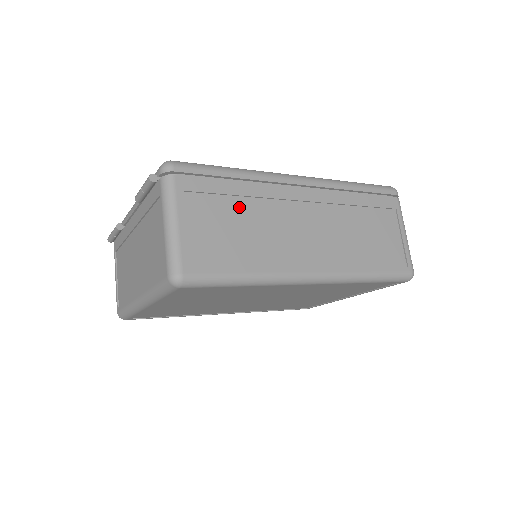
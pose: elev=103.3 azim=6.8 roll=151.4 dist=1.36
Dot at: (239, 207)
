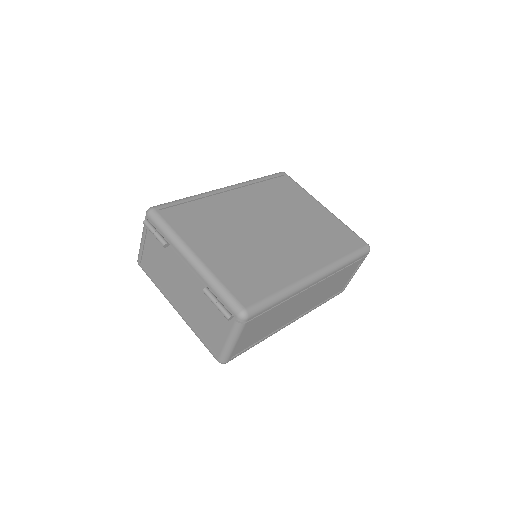
Dot at: (273, 315)
